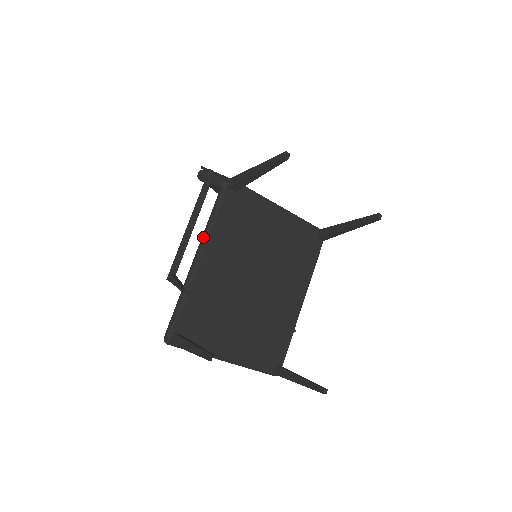
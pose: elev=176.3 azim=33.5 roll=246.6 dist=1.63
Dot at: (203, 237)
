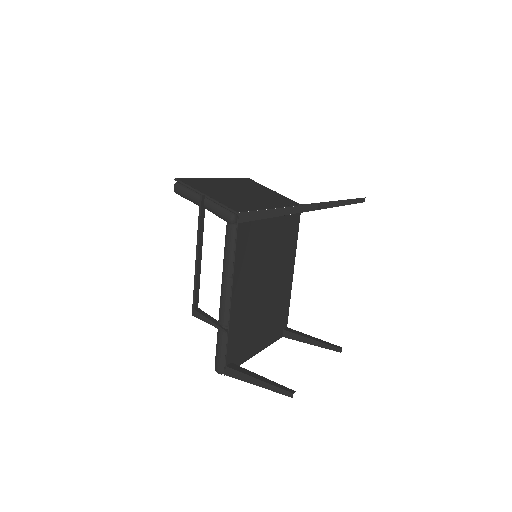
Dot at: (226, 276)
